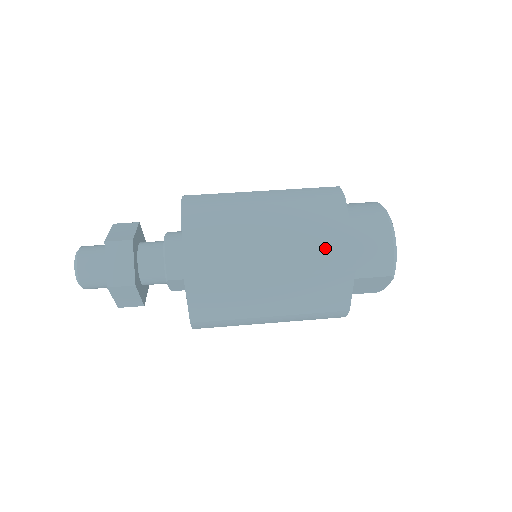
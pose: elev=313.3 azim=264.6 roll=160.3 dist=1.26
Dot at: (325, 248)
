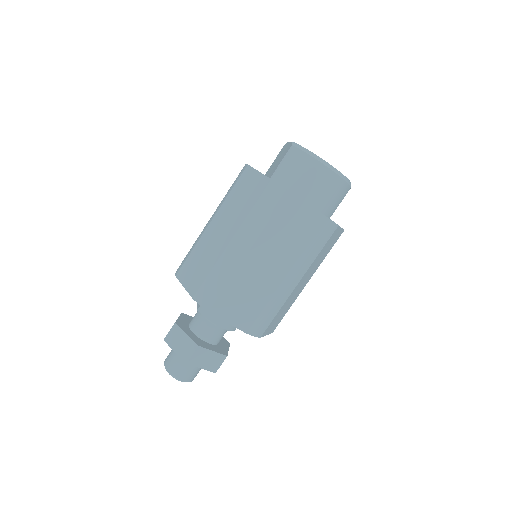
Dot at: (313, 239)
